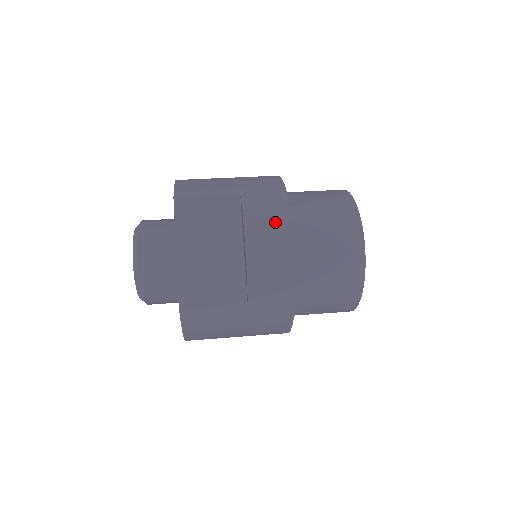
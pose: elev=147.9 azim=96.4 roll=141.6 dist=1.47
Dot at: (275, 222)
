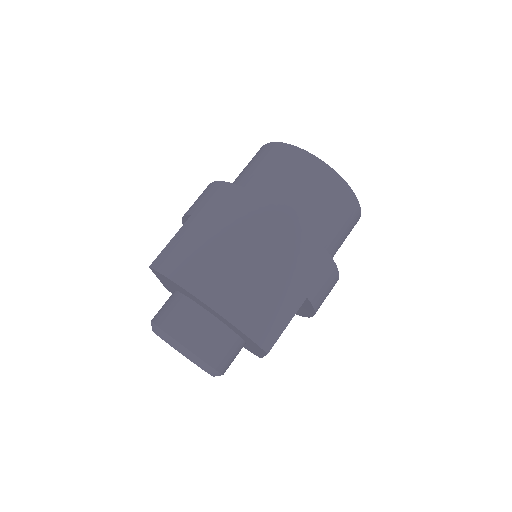
Dot at: occluded
